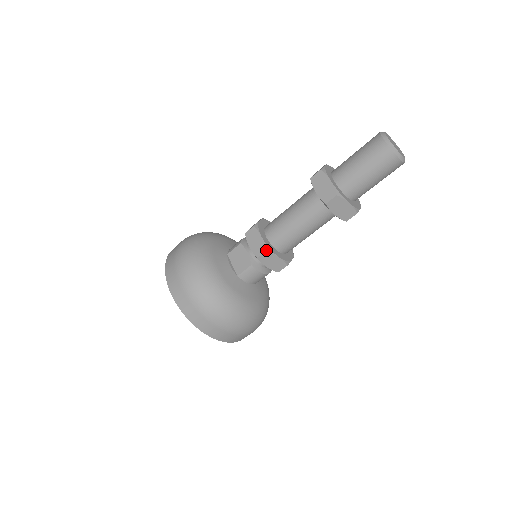
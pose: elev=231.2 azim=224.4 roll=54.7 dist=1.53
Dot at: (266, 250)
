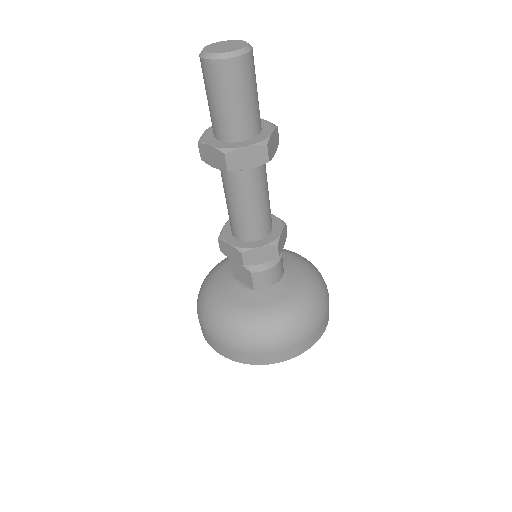
Dot at: (241, 253)
